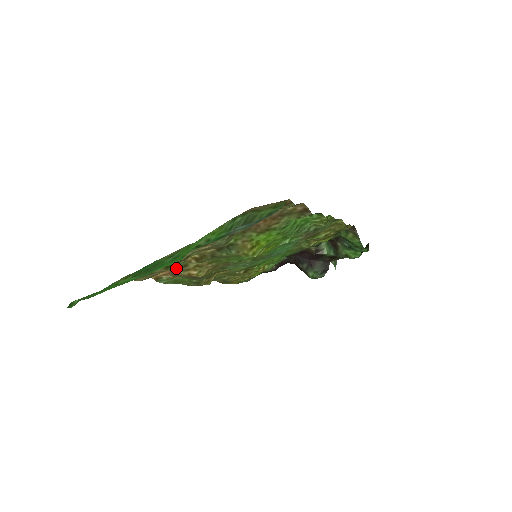
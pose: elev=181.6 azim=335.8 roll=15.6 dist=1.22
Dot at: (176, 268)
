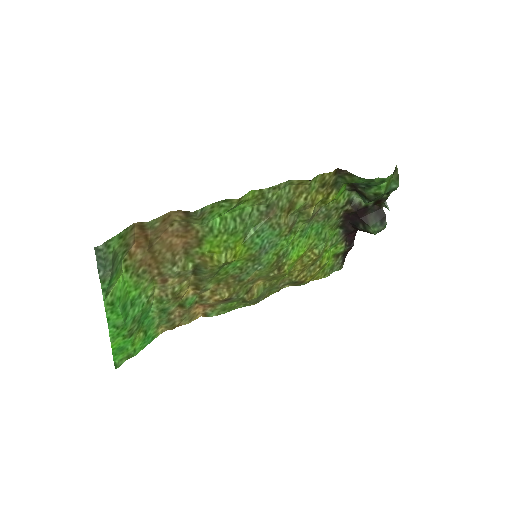
Dot at: (199, 302)
